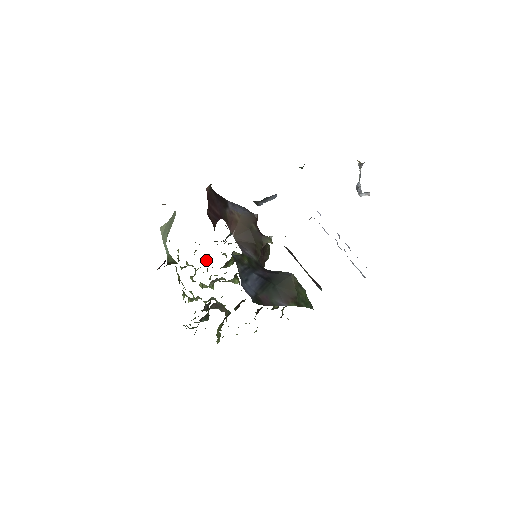
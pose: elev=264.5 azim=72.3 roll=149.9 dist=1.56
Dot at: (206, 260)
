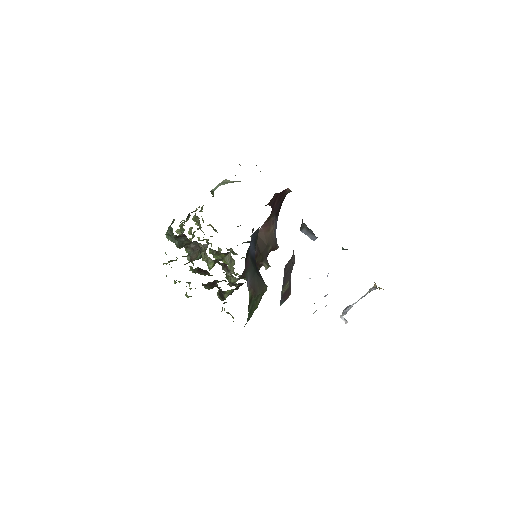
Dot at: occluded
